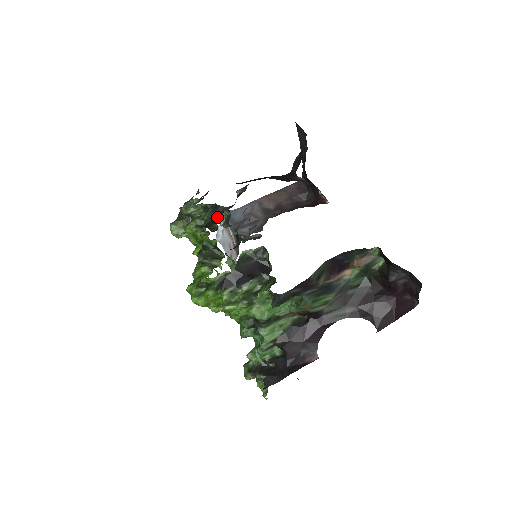
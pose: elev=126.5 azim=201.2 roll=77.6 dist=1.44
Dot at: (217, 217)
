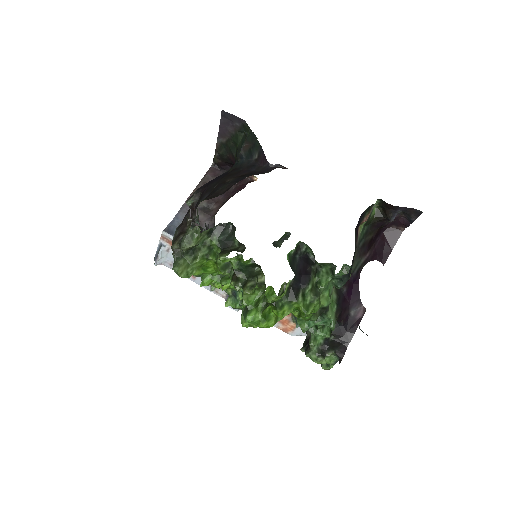
Dot at: (228, 236)
